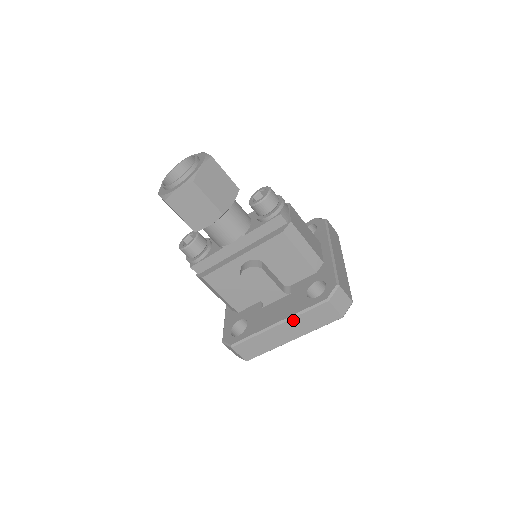
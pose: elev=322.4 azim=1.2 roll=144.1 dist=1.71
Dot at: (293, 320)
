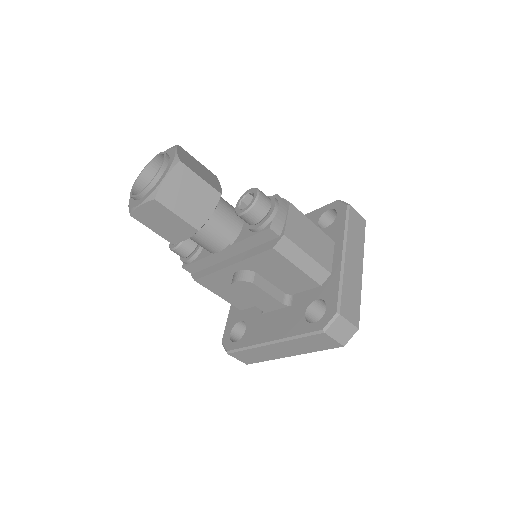
Dot at: (287, 342)
